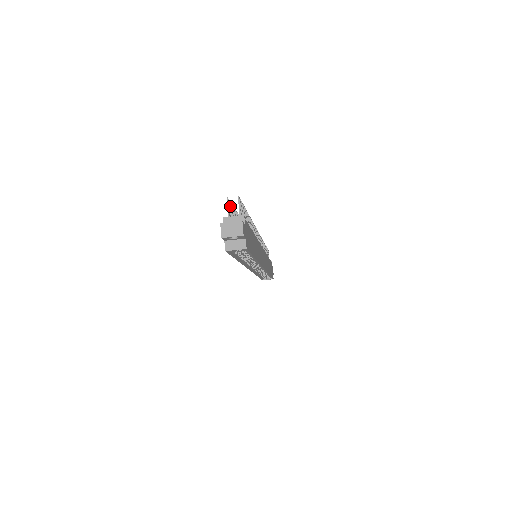
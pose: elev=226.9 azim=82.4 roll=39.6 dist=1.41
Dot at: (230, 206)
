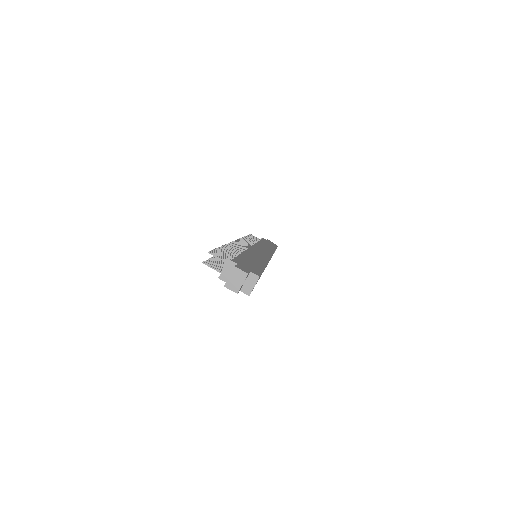
Dot at: (210, 264)
